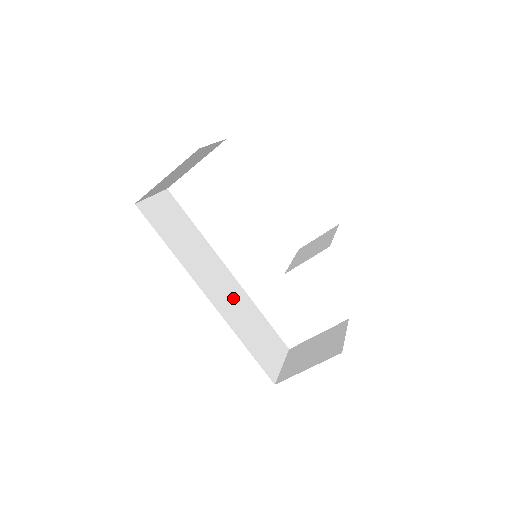
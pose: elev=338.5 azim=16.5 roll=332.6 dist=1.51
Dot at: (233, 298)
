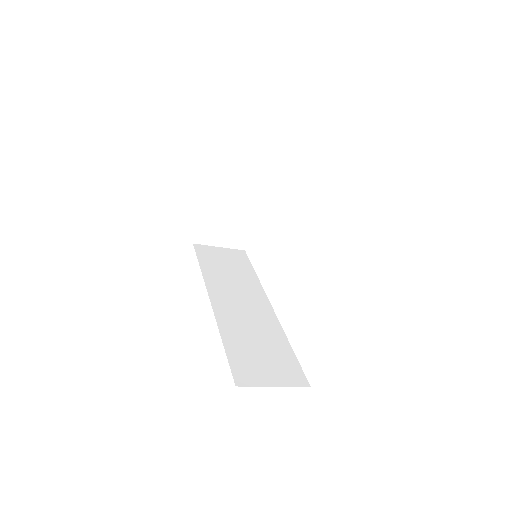
Dot at: (251, 316)
